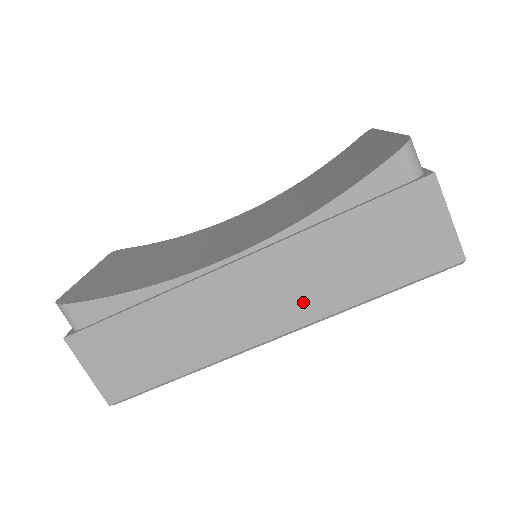
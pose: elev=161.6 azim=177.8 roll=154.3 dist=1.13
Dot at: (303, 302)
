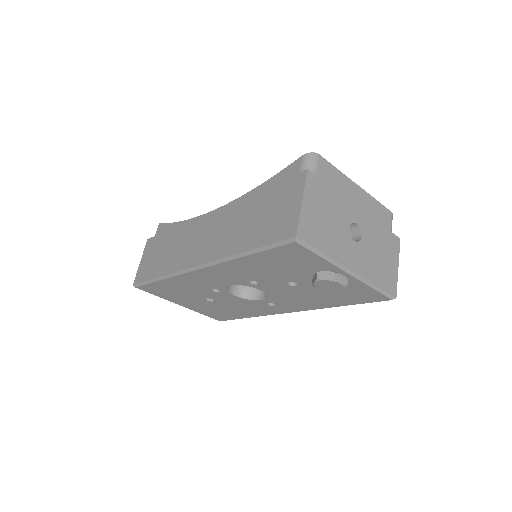
Dot at: (217, 245)
